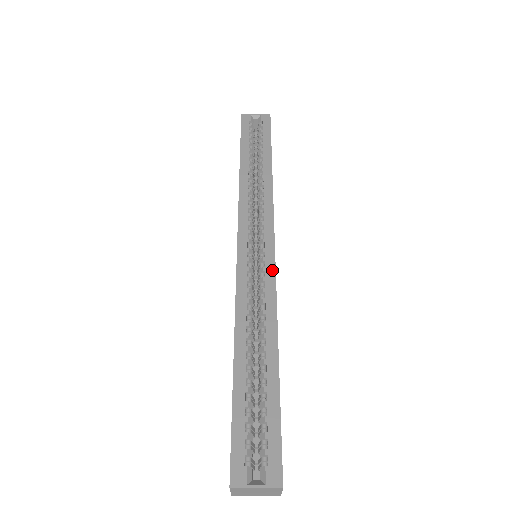
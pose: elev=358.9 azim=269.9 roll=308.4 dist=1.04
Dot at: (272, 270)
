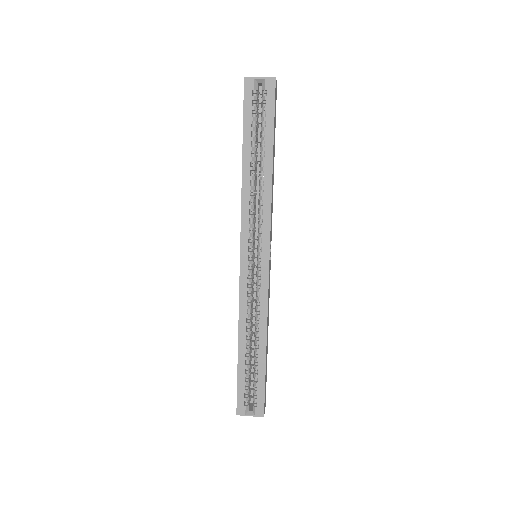
Dot at: (266, 283)
